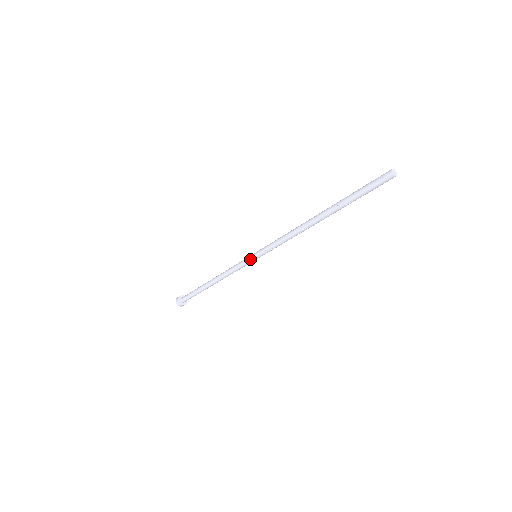
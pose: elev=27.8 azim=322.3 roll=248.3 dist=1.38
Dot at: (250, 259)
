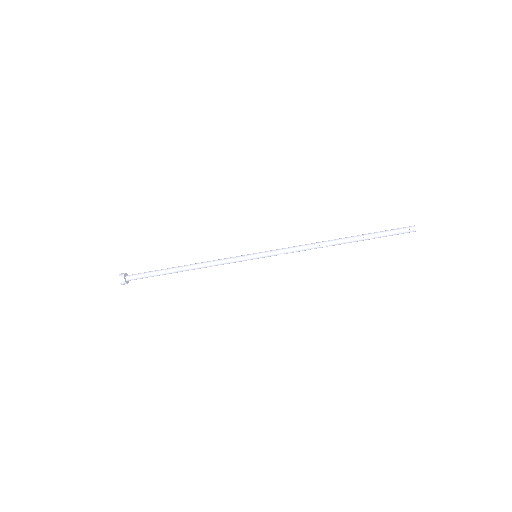
Dot at: (250, 256)
